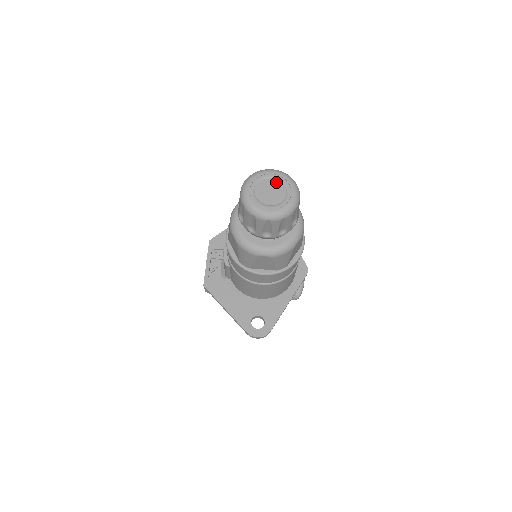
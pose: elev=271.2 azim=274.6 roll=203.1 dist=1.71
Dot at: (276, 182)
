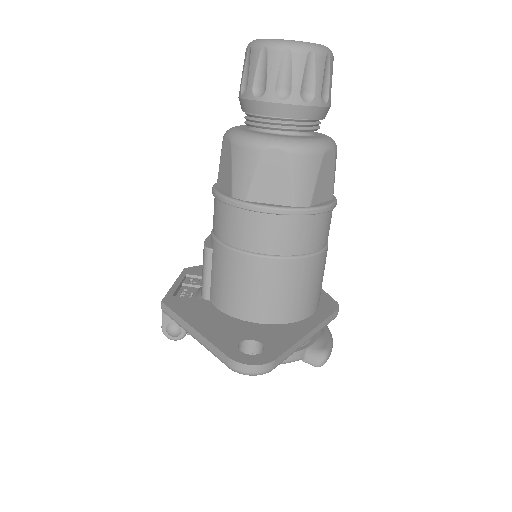
Dot at: occluded
